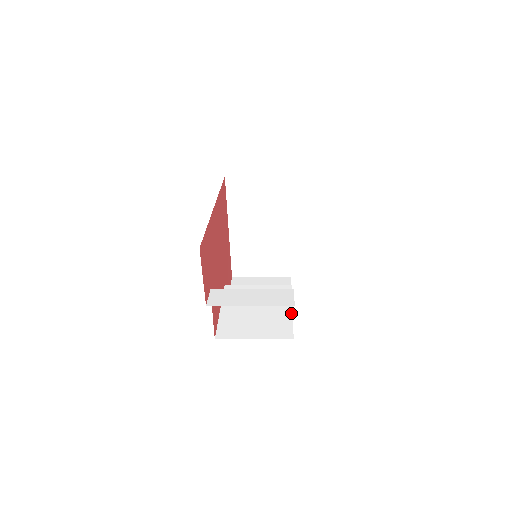
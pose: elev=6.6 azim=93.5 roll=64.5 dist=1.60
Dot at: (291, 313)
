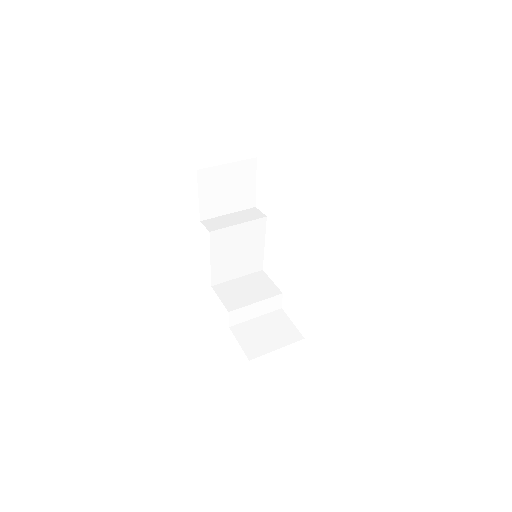
Dot at: (263, 249)
